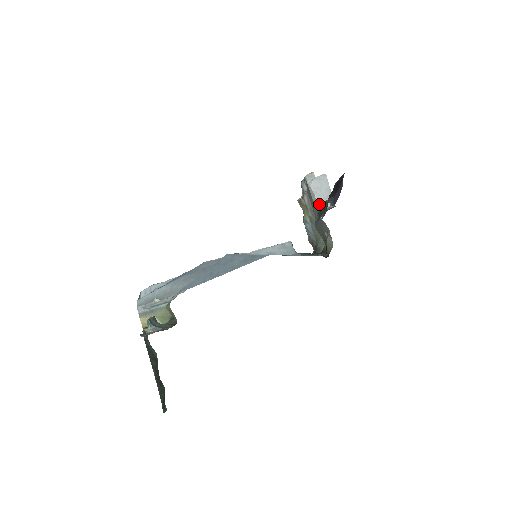
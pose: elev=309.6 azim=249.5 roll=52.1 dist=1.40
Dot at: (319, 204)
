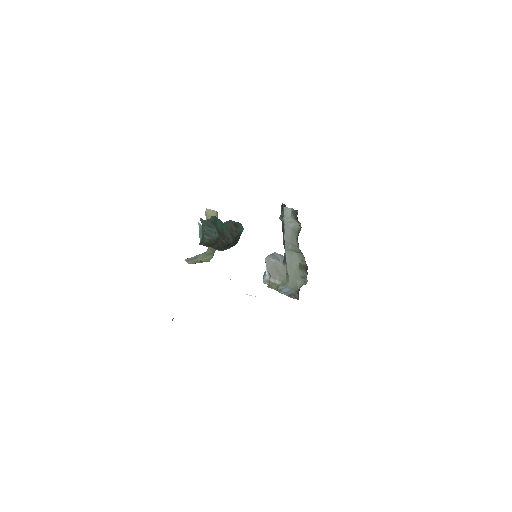
Dot at: (281, 261)
